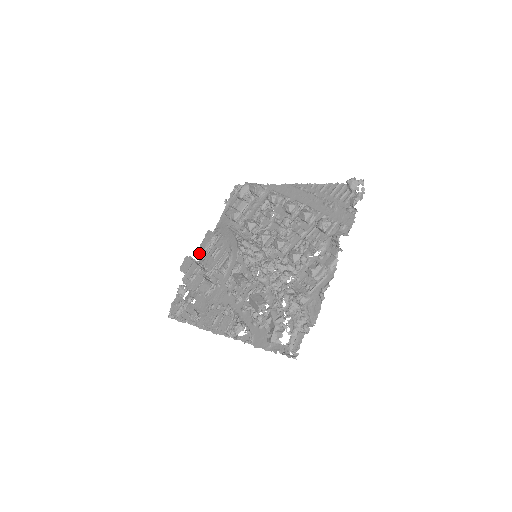
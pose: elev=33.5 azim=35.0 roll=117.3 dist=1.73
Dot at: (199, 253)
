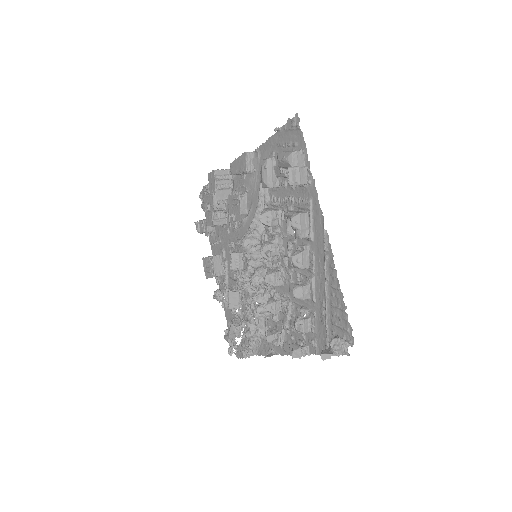
Dot at: (230, 169)
